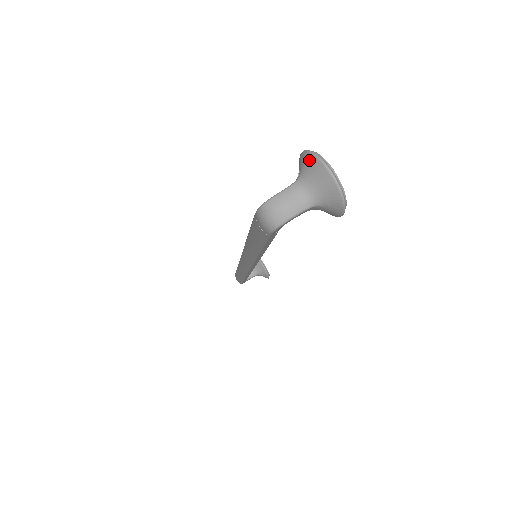
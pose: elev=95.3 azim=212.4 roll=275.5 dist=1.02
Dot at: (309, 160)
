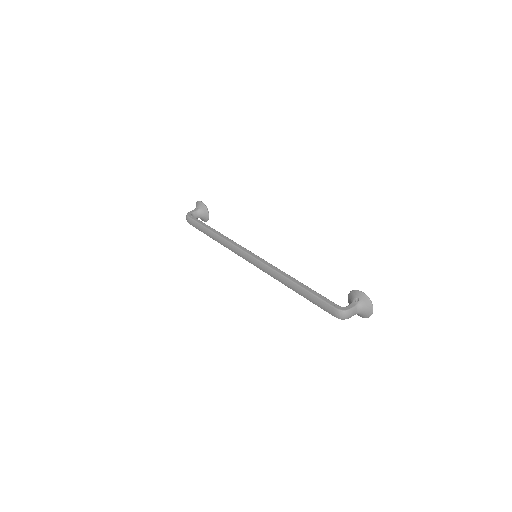
Dot at: (367, 302)
